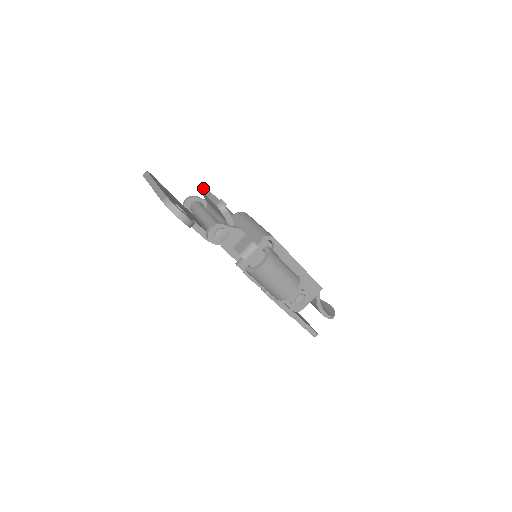
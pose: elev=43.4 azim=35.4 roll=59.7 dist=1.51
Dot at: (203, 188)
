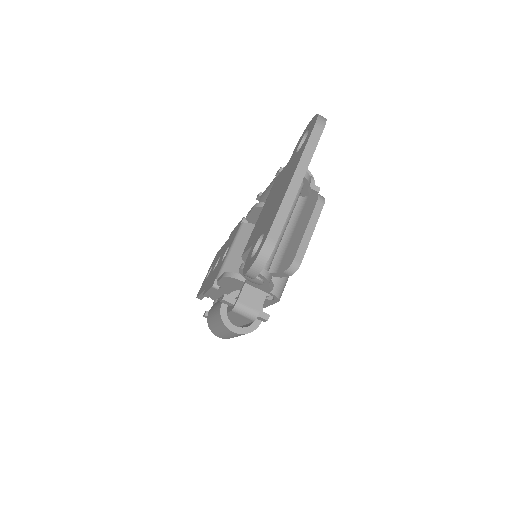
Dot at: (321, 203)
